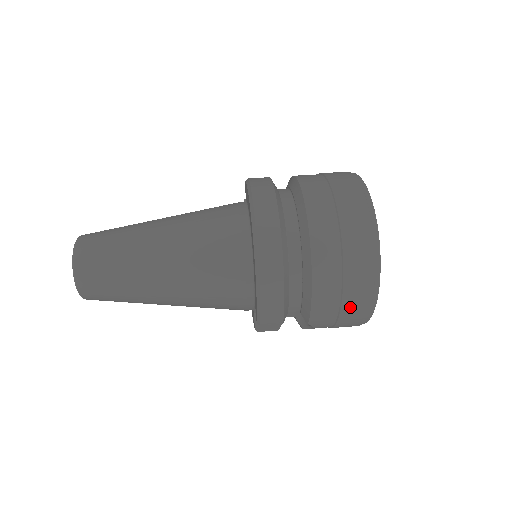
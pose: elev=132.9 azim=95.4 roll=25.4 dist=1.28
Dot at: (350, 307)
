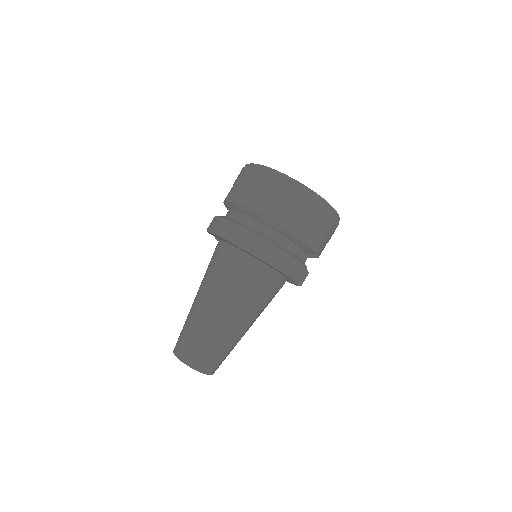
Dot at: (325, 224)
